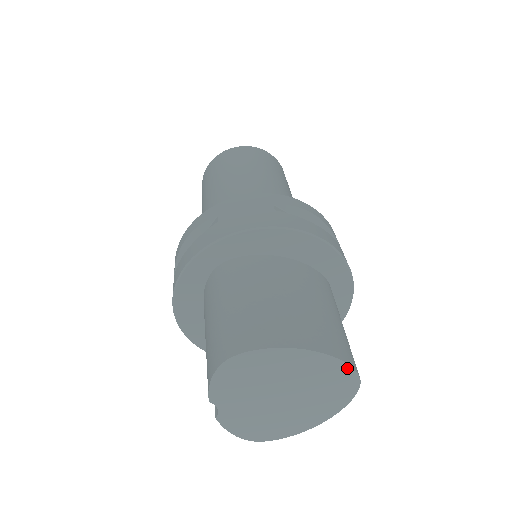
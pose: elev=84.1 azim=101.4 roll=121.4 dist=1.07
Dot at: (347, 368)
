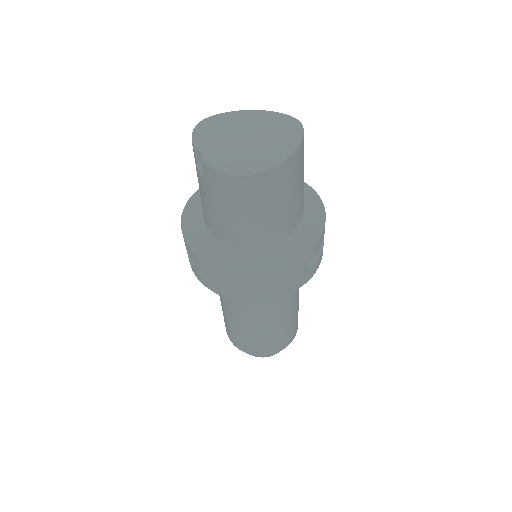
Dot at: (283, 116)
